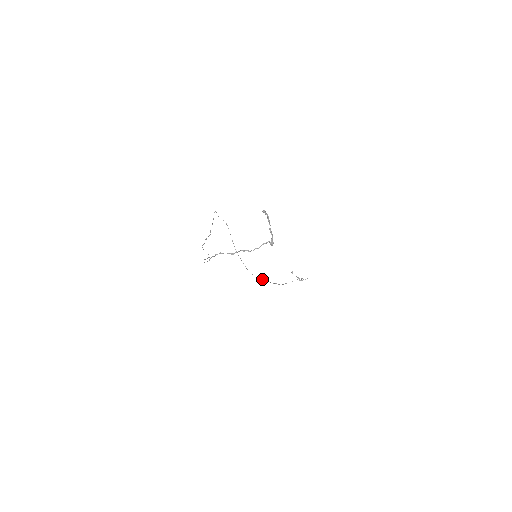
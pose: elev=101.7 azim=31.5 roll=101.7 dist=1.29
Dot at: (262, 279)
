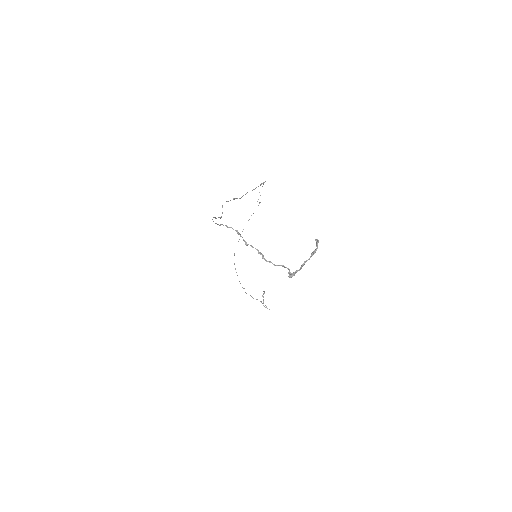
Dot at: occluded
